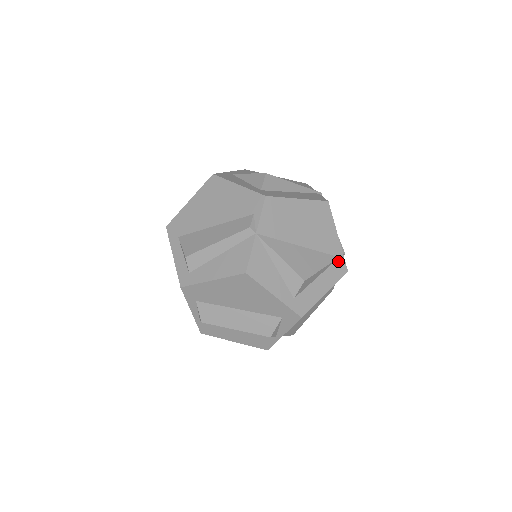
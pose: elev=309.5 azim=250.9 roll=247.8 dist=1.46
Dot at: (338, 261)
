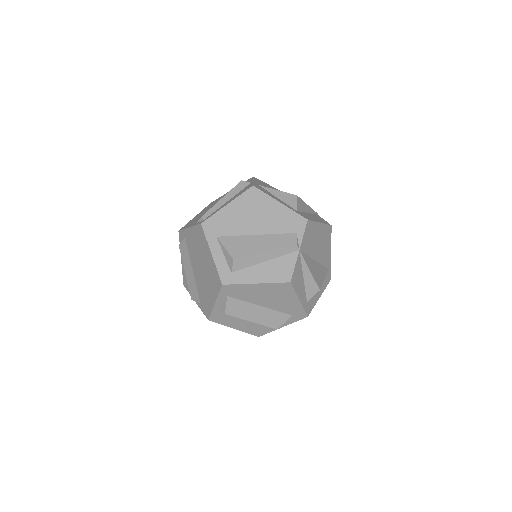
Dot at: (328, 272)
